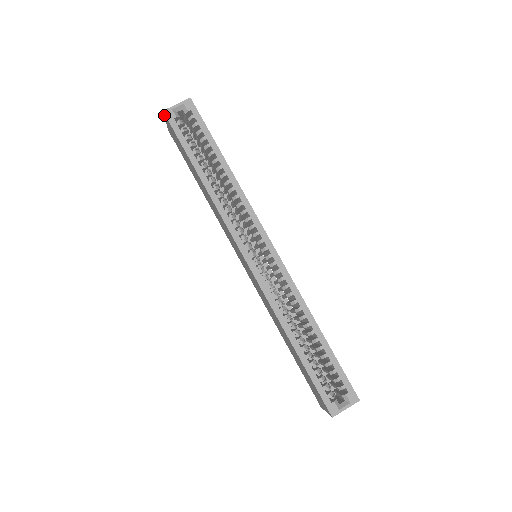
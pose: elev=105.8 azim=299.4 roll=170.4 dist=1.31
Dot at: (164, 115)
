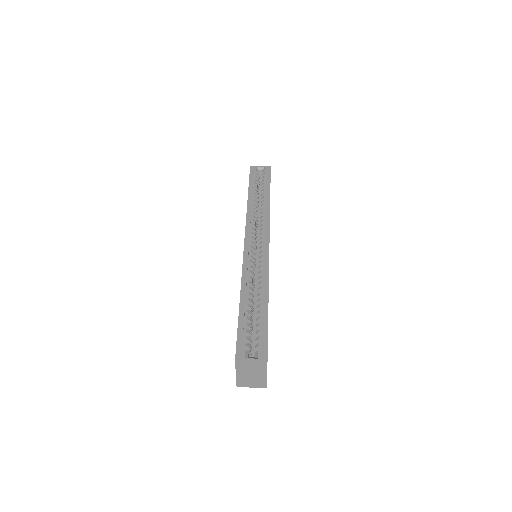
Dot at: occluded
